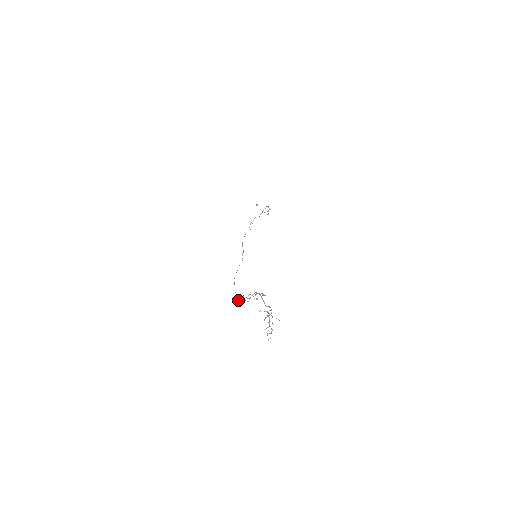
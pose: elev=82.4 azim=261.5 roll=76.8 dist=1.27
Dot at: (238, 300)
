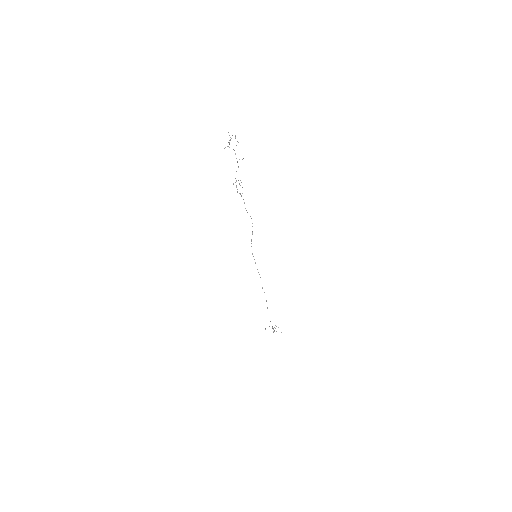
Dot at: (252, 226)
